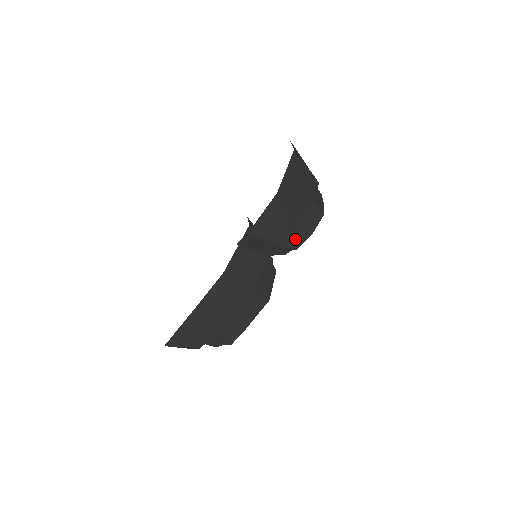
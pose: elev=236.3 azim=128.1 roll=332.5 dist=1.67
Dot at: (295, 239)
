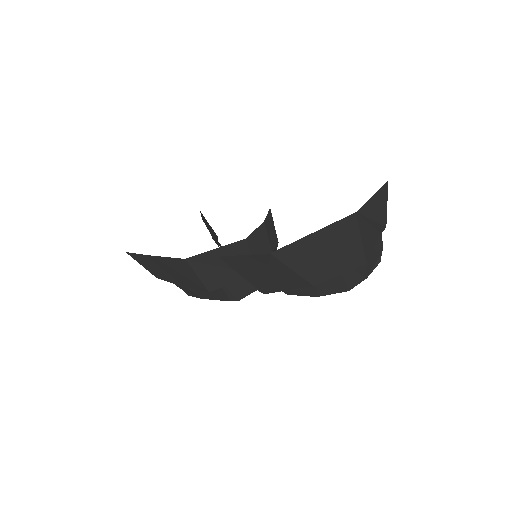
Dot at: occluded
